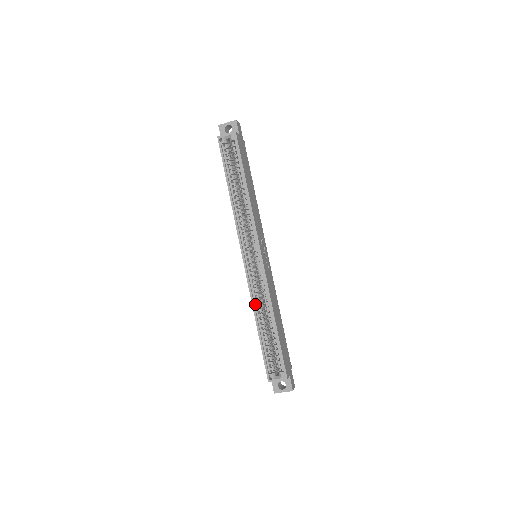
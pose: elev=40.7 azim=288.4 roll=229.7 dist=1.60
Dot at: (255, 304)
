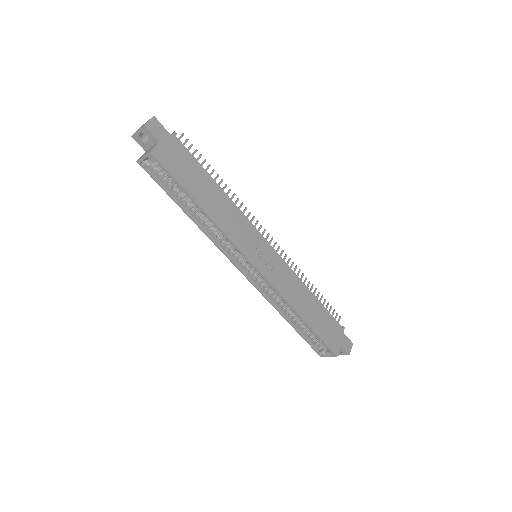
Dot at: (276, 304)
